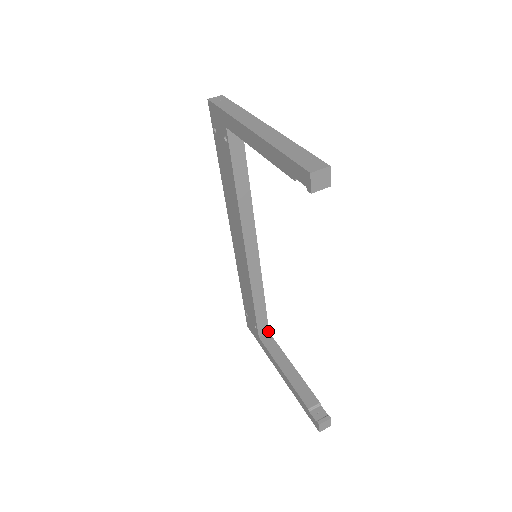
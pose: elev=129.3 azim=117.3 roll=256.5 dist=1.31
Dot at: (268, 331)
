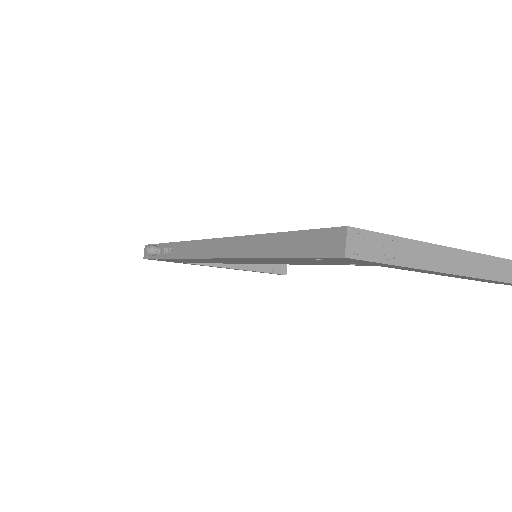
Dot at: occluded
